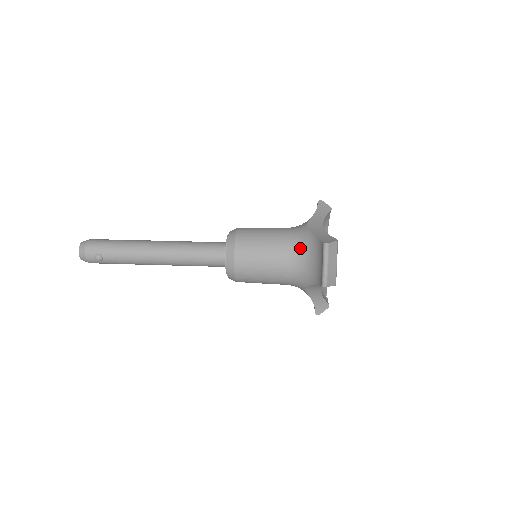
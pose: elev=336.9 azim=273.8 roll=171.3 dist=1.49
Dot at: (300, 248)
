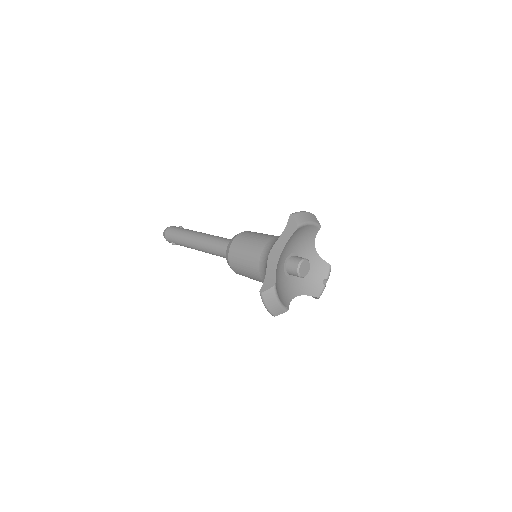
Dot at: (264, 274)
